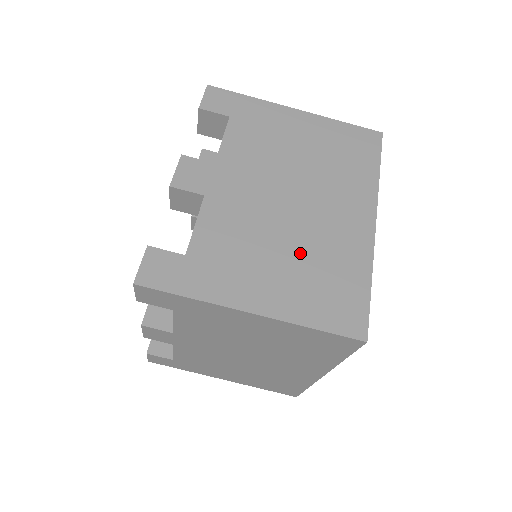
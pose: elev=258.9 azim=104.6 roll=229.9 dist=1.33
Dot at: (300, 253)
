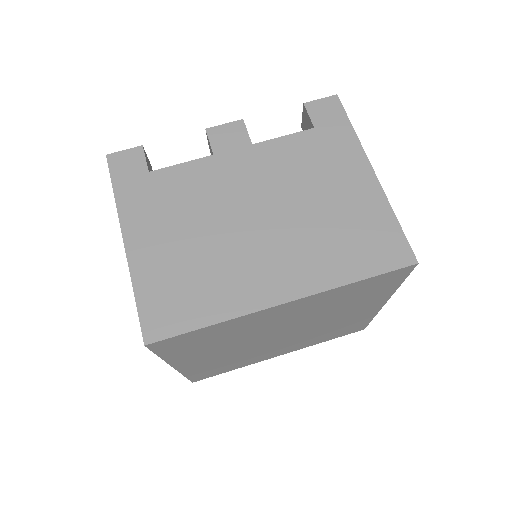
Dot at: (203, 250)
